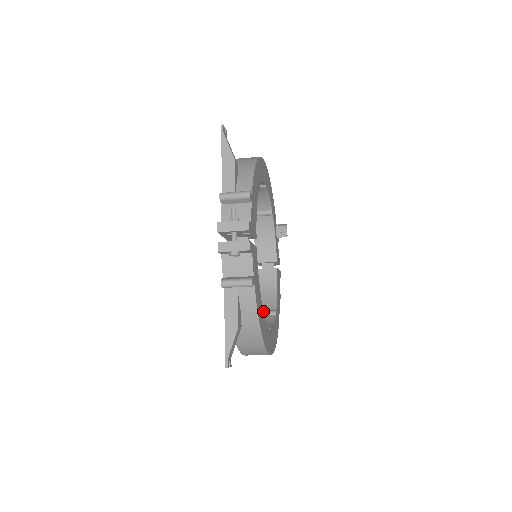
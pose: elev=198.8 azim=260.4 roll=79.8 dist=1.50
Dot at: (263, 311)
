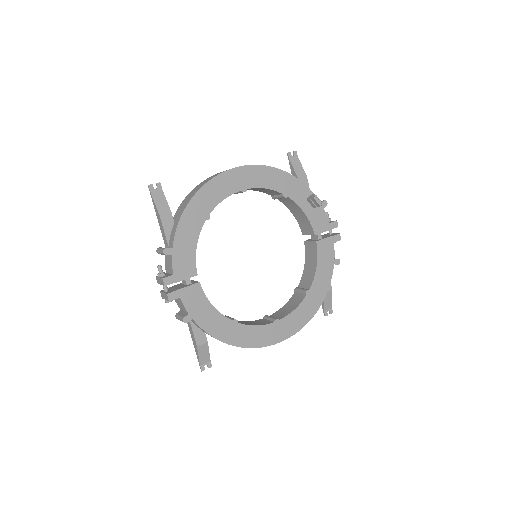
Dot at: (236, 322)
